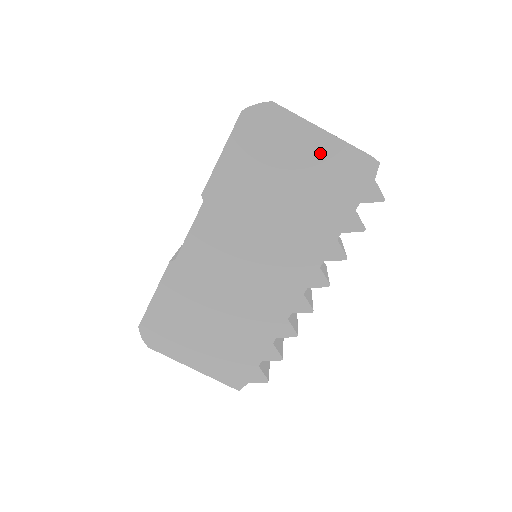
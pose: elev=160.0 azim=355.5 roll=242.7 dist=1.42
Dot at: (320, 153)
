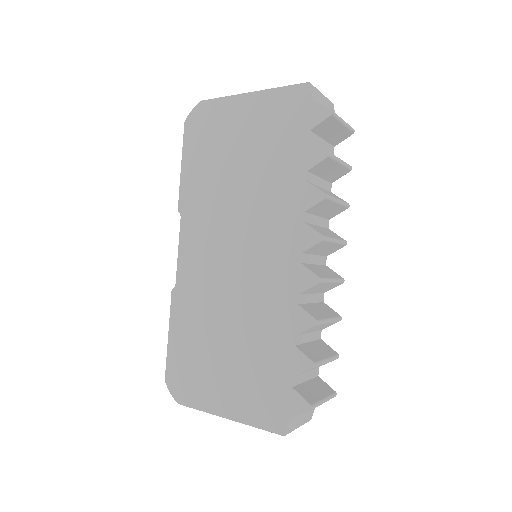
Dot at: (254, 111)
